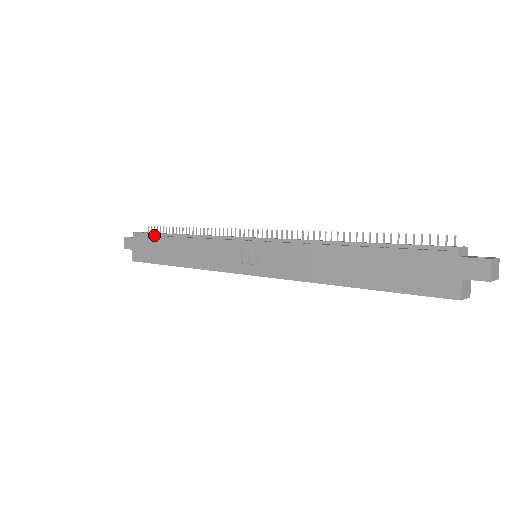
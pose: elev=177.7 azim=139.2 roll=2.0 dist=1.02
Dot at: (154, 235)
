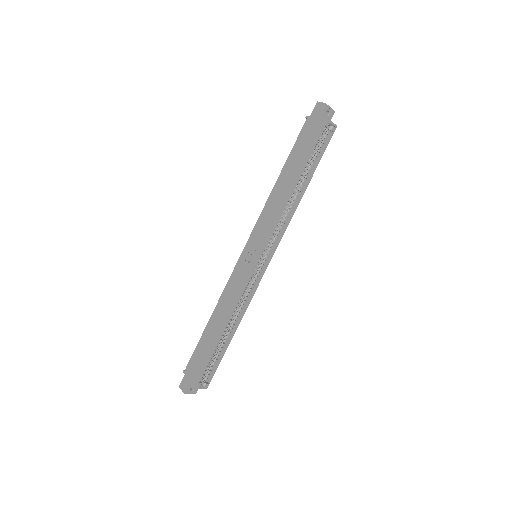
Dot at: occluded
